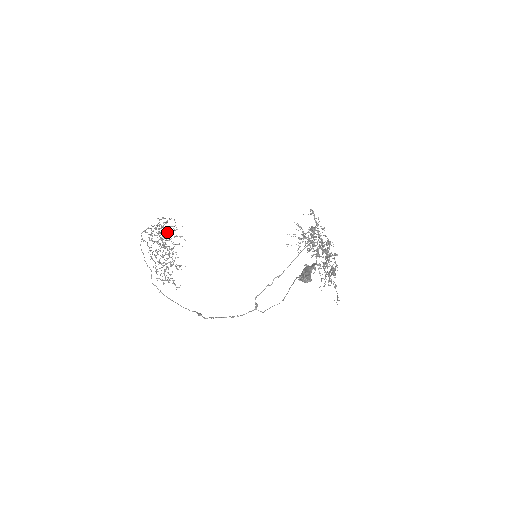
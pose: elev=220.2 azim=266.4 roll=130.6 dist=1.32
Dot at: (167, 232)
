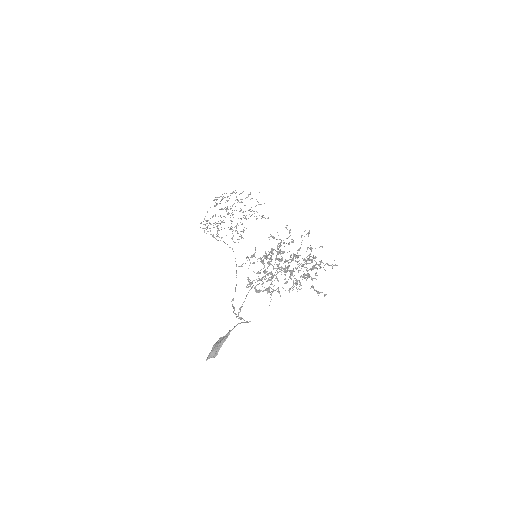
Dot at: occluded
